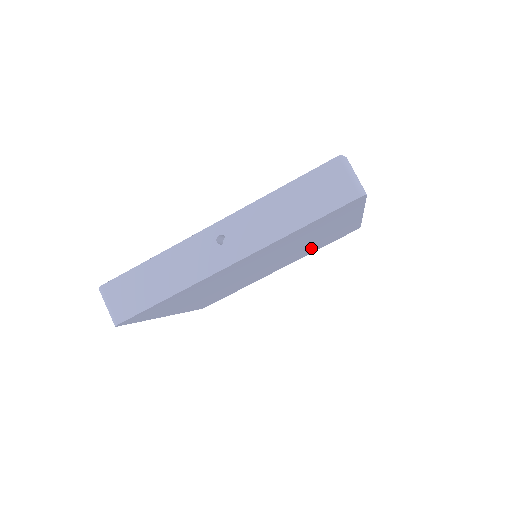
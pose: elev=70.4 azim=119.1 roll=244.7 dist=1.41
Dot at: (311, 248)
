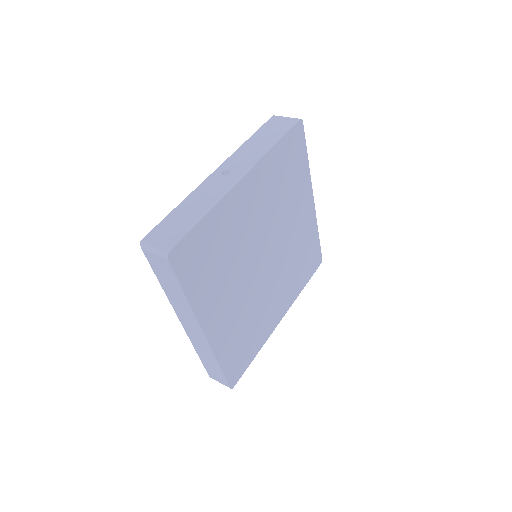
Dot at: (295, 266)
